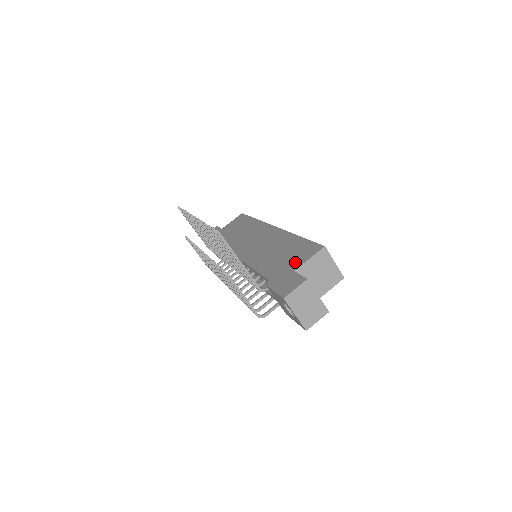
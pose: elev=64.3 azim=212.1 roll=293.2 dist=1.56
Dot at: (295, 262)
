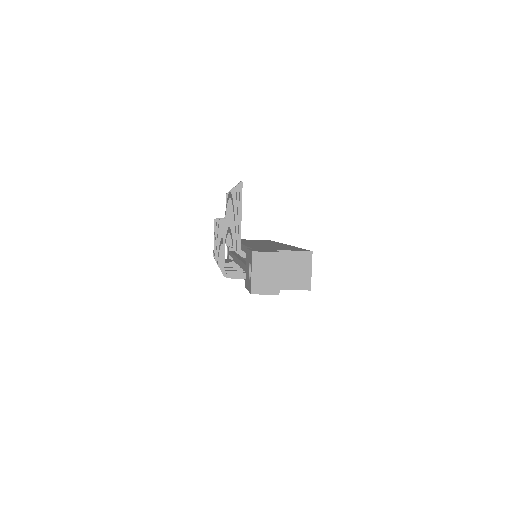
Dot at: (281, 249)
